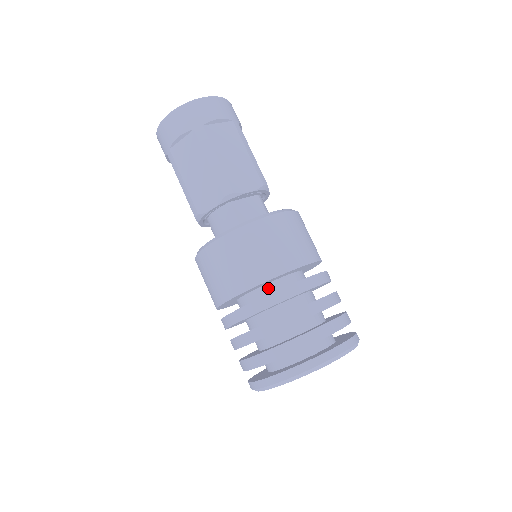
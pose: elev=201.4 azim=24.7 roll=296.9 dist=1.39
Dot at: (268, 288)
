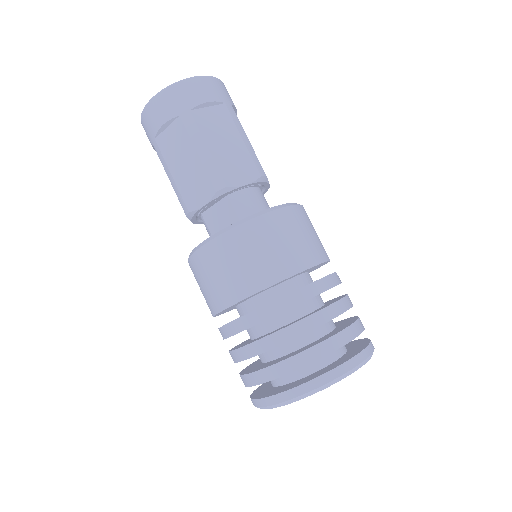
Dot at: (239, 310)
